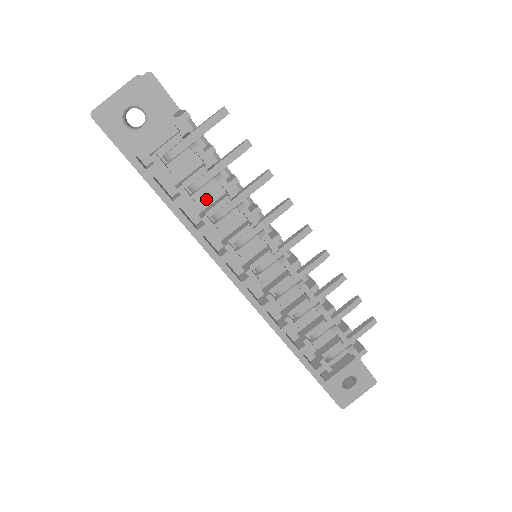
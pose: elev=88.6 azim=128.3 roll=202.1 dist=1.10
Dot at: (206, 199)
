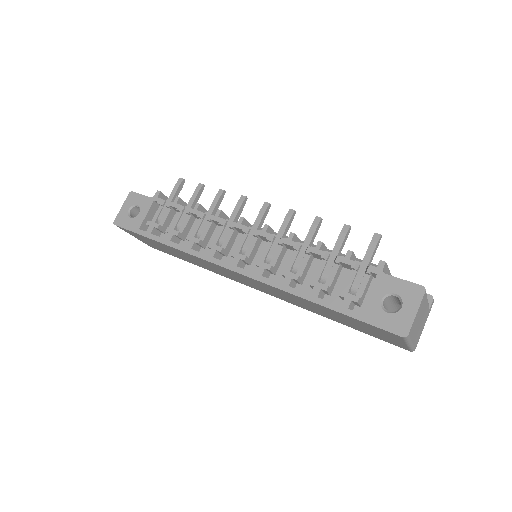
Dot at: occluded
